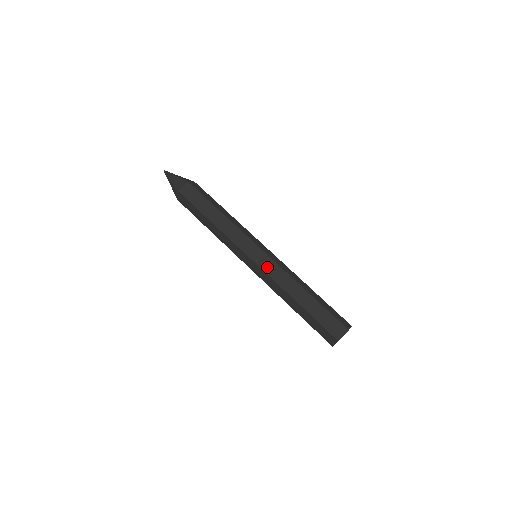
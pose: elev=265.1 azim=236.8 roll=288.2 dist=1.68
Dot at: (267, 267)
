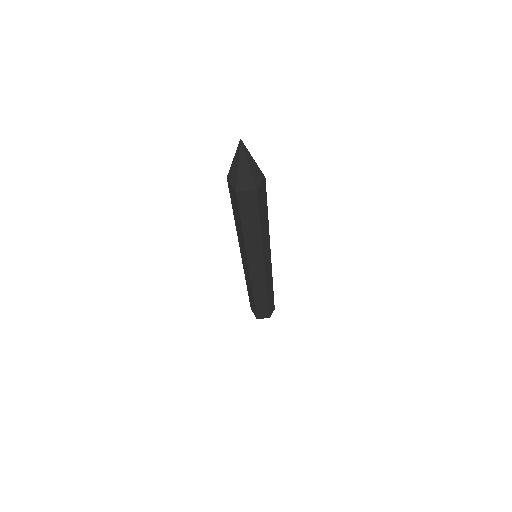
Dot at: (256, 278)
